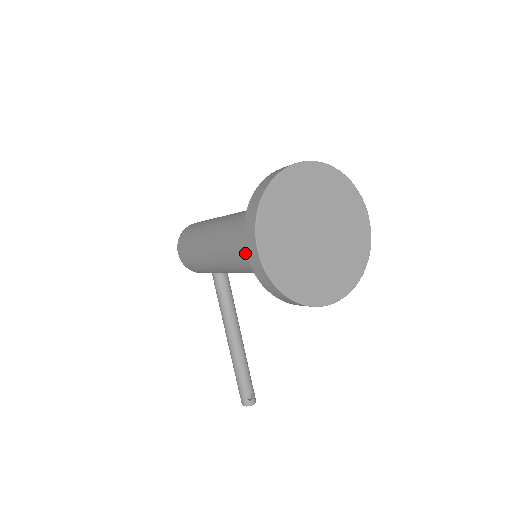
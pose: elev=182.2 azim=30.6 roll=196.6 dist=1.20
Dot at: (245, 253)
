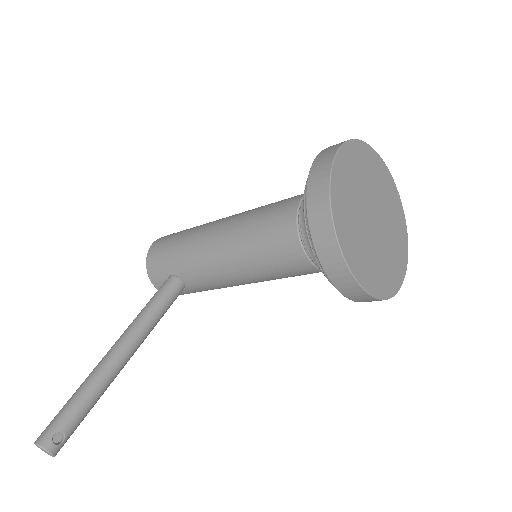
Dot at: (275, 210)
